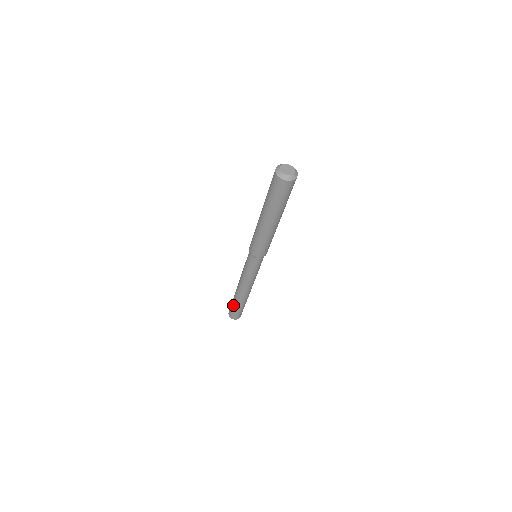
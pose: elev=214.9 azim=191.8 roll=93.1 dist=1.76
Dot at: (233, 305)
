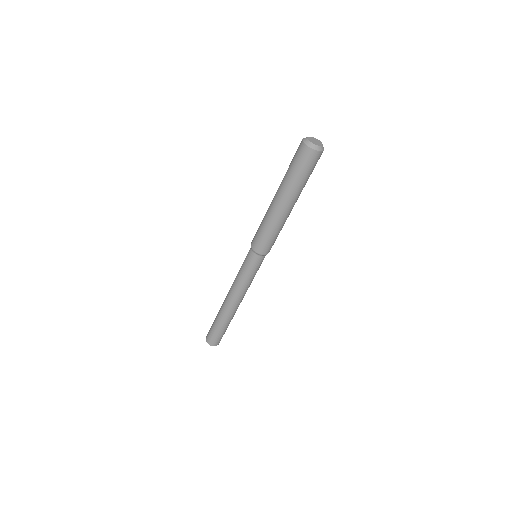
Dot at: (216, 327)
